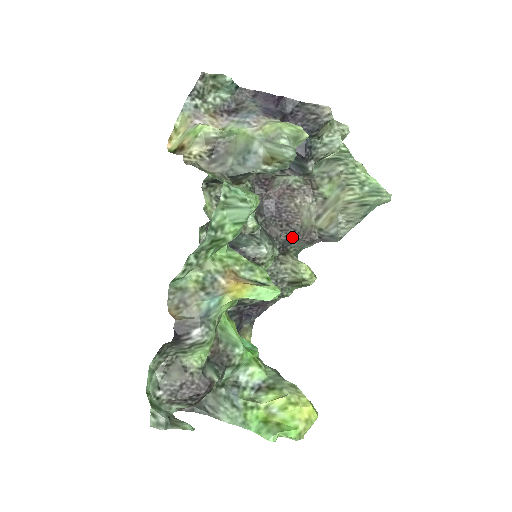
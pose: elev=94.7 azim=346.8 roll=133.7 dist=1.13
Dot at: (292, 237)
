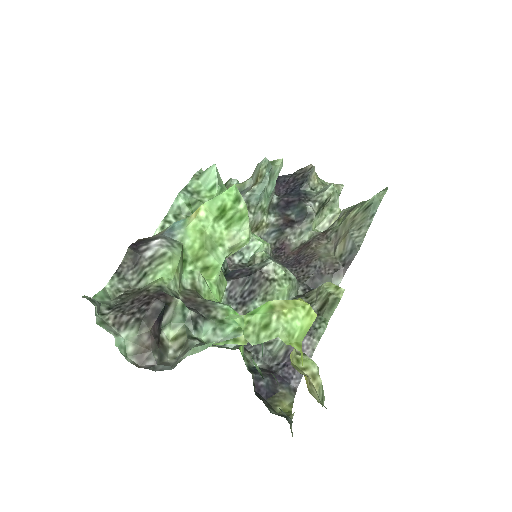
Dot at: (315, 276)
